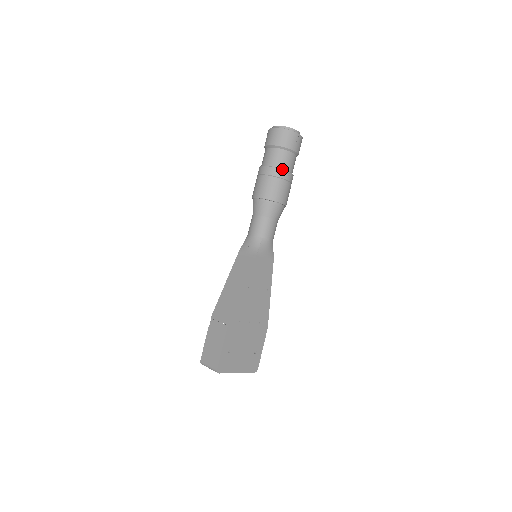
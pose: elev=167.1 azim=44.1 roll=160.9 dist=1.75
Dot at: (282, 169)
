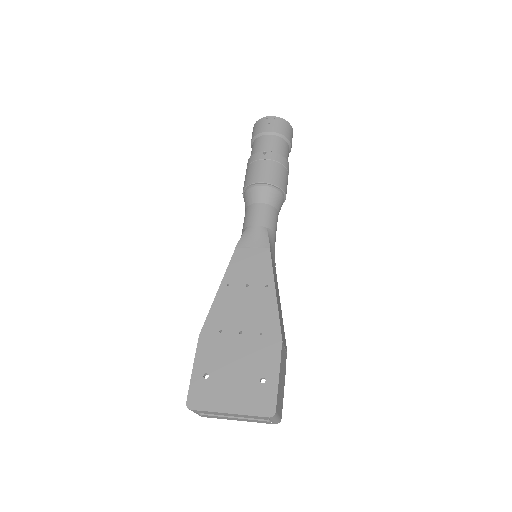
Dot at: (255, 153)
